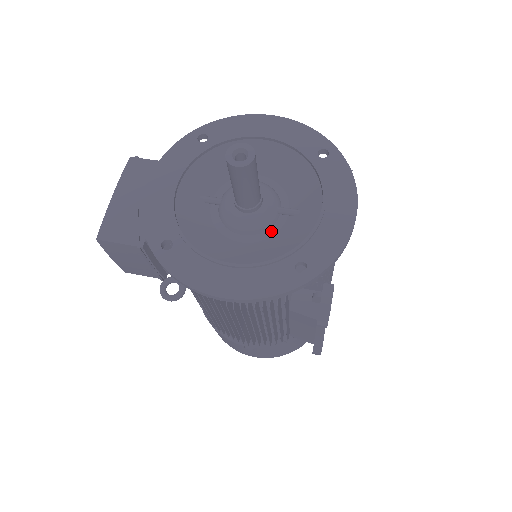
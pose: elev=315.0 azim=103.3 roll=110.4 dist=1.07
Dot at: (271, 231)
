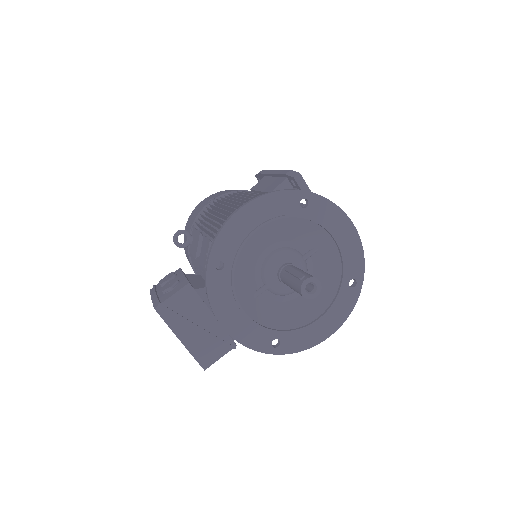
Dot at: (310, 273)
